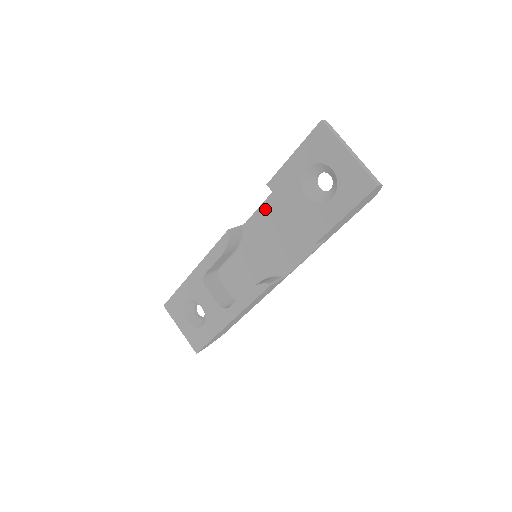
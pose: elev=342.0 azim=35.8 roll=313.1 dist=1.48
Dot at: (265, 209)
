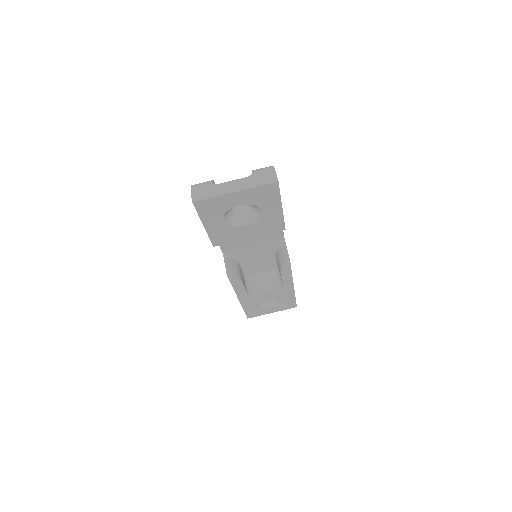
Dot at: occluded
